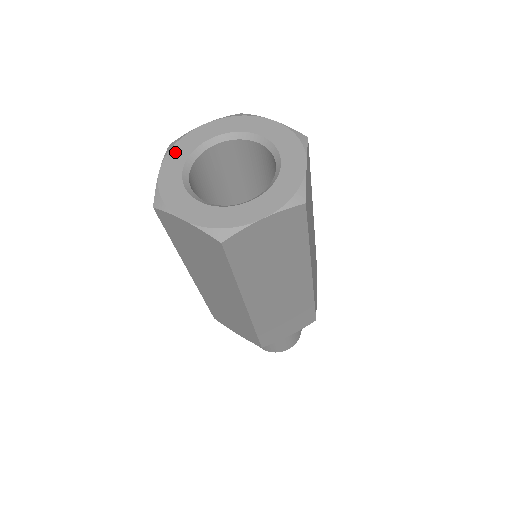
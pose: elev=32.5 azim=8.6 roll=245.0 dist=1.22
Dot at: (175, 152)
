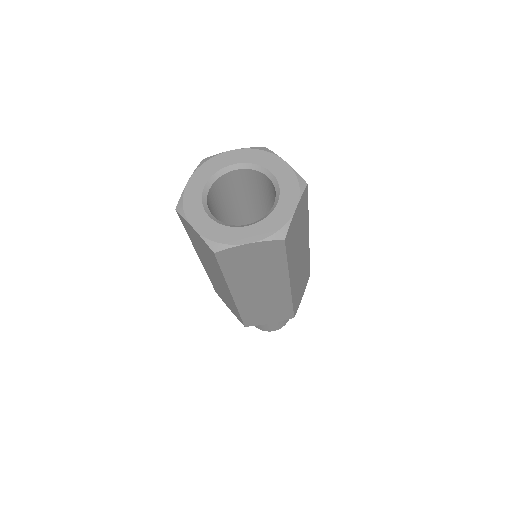
Dot at: (204, 168)
